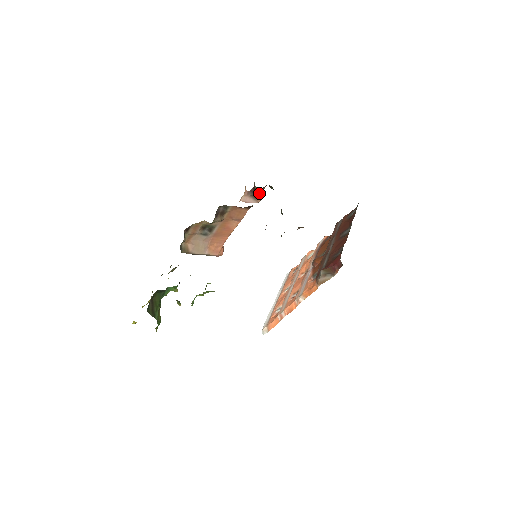
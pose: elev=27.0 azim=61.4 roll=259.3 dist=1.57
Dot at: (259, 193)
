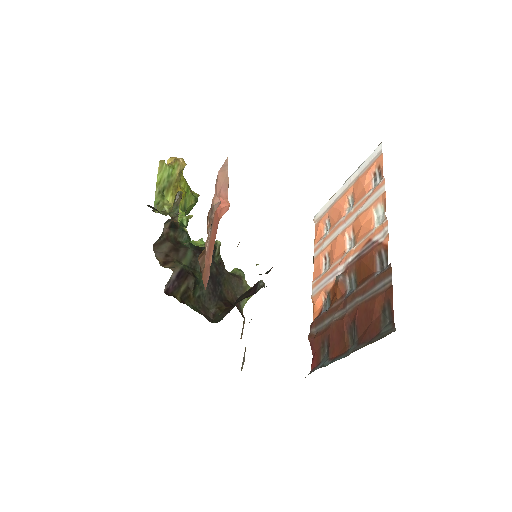
Dot at: occluded
